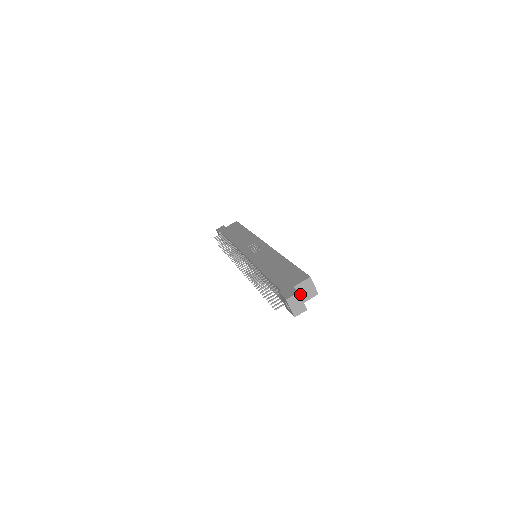
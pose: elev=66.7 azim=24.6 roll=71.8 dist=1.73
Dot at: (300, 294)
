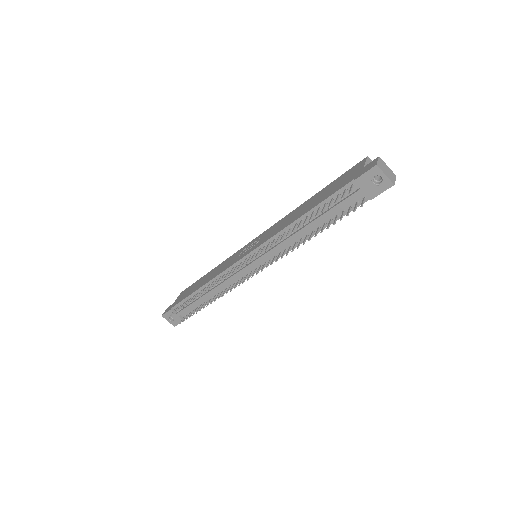
Dot at: occluded
